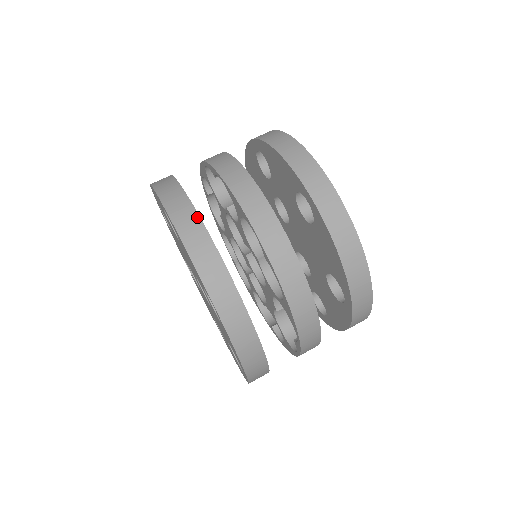
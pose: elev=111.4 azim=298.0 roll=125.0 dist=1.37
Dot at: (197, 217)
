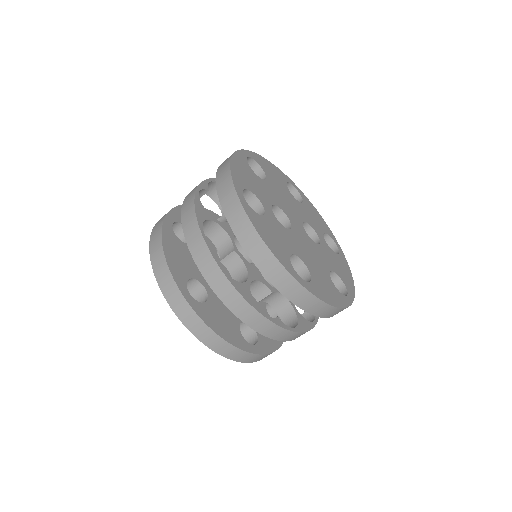
Dot at: (204, 324)
